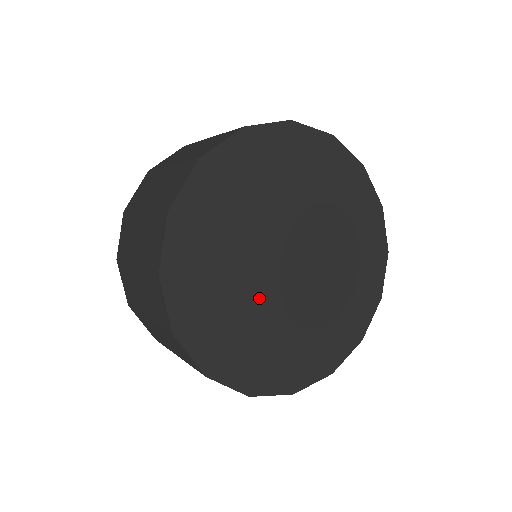
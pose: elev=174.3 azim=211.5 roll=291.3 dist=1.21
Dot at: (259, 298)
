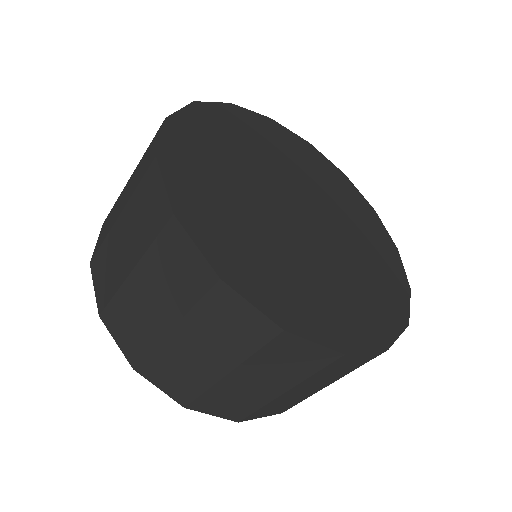
Dot at: (259, 207)
